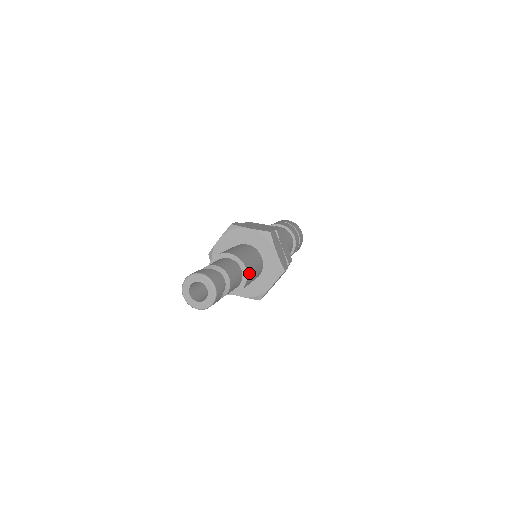
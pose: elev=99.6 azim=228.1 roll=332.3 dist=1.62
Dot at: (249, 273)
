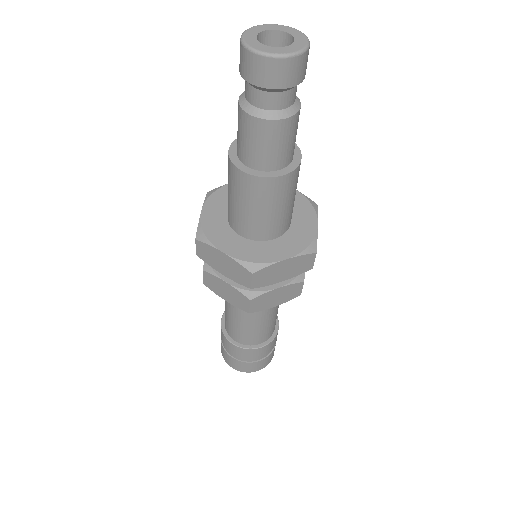
Dot at: (297, 174)
